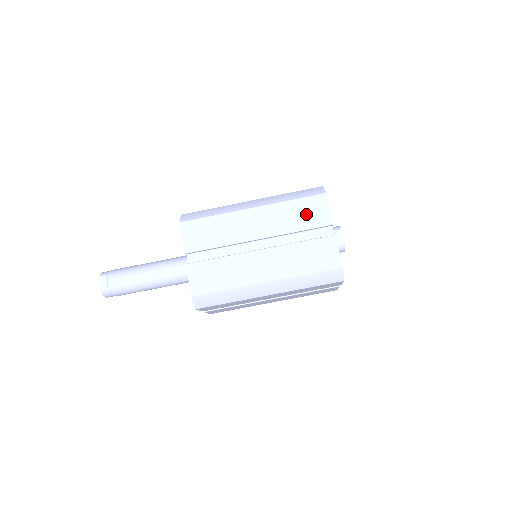
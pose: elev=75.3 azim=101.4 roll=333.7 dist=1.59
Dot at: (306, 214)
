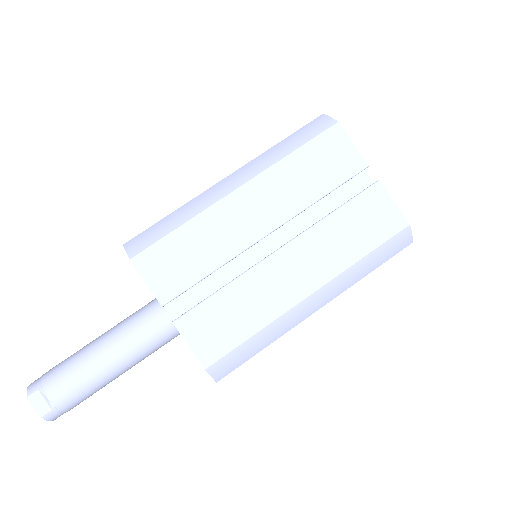
Dot at: (323, 166)
